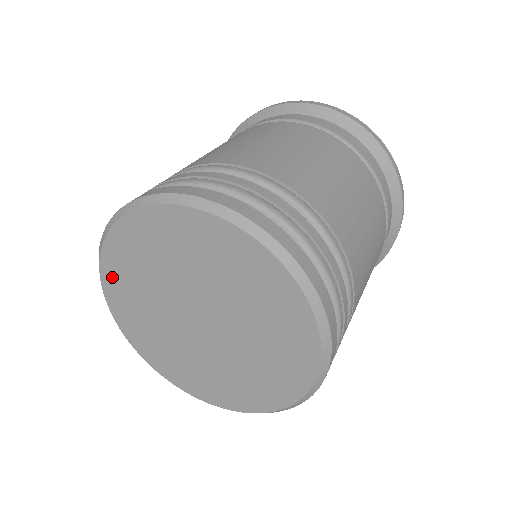
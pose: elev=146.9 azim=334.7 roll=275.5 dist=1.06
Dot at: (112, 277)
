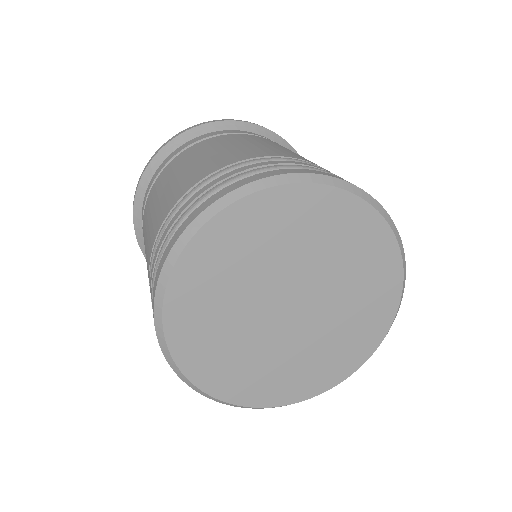
Dot at: (184, 342)
